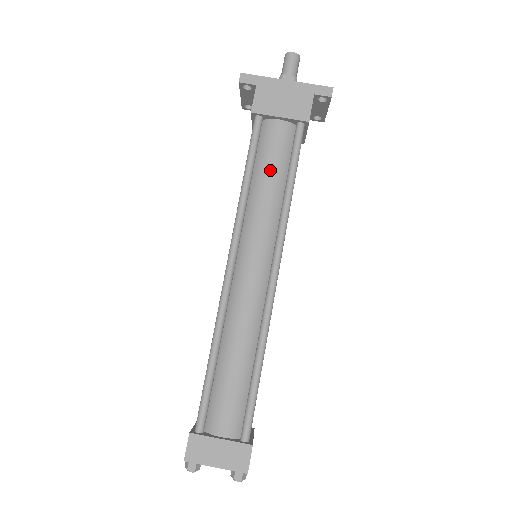
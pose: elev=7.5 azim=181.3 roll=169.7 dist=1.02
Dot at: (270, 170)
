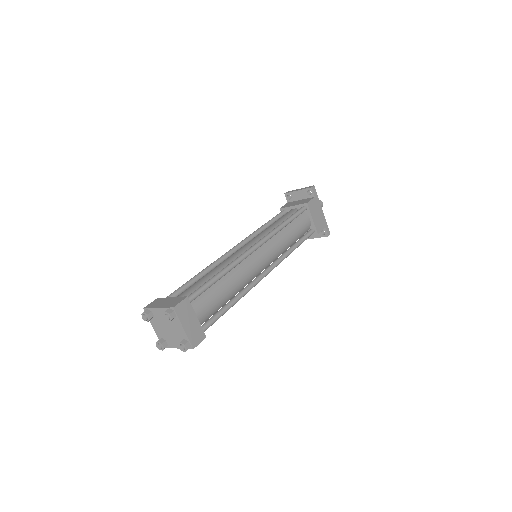
Dot at: (295, 231)
